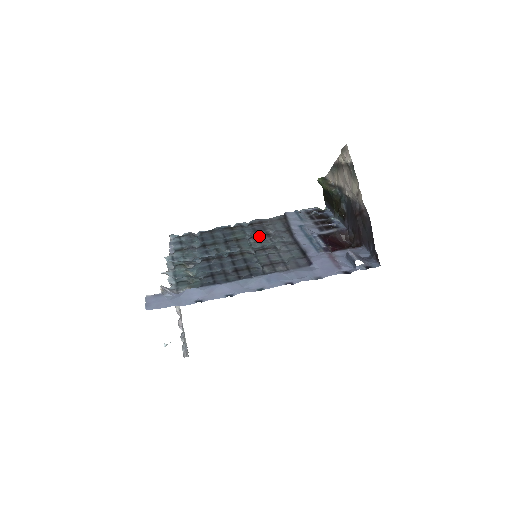
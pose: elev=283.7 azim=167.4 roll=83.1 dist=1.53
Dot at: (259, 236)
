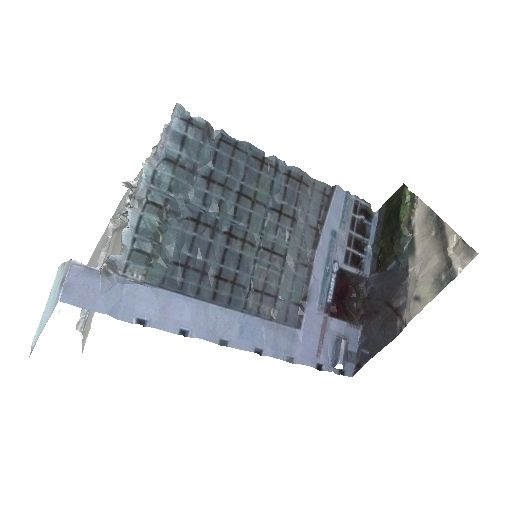
Dot at: (282, 215)
